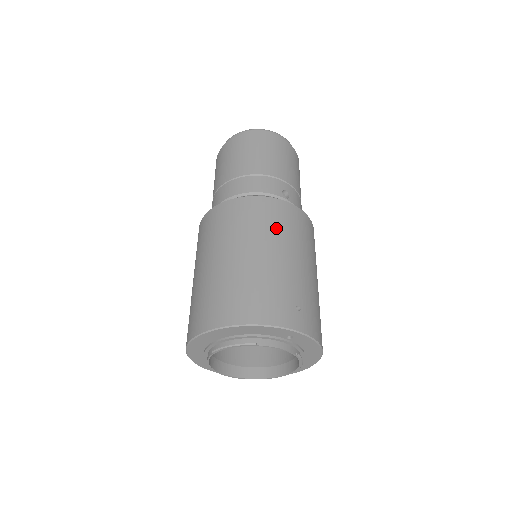
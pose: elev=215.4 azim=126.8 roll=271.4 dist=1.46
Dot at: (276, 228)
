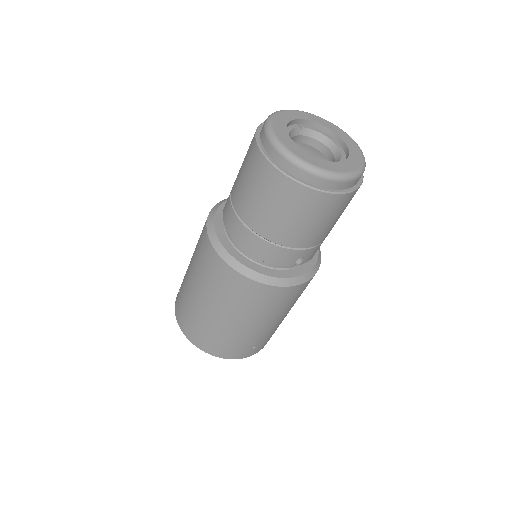
Dot at: (263, 309)
